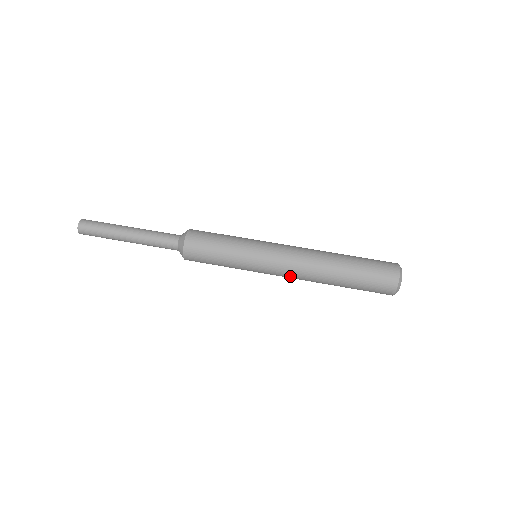
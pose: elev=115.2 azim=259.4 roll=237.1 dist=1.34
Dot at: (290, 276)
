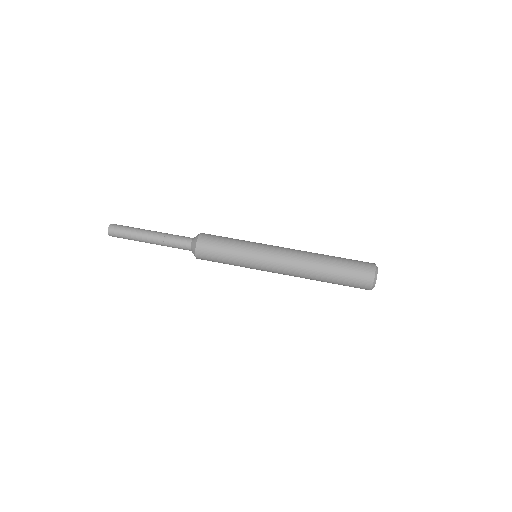
Dot at: (285, 268)
